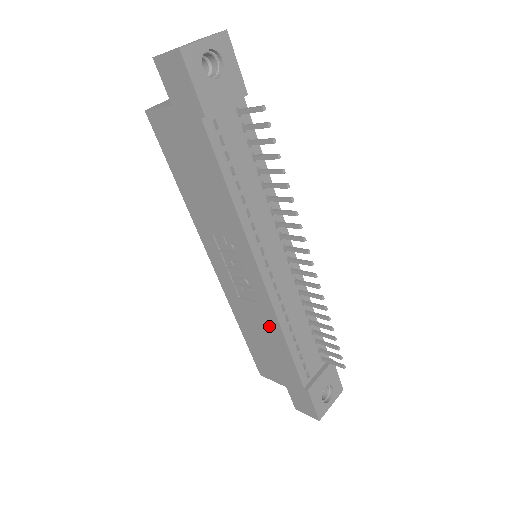
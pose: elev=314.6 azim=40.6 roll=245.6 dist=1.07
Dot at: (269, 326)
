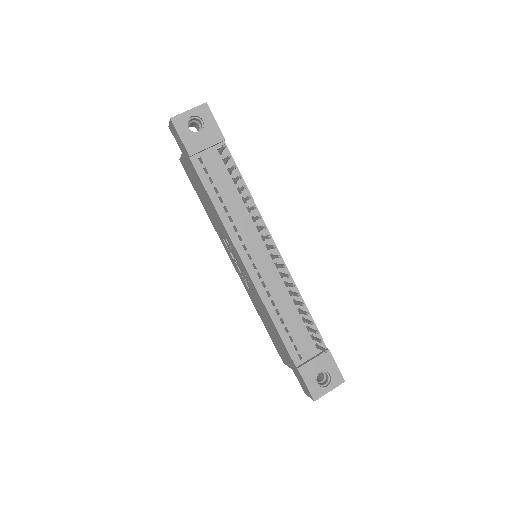
Dot at: (264, 310)
